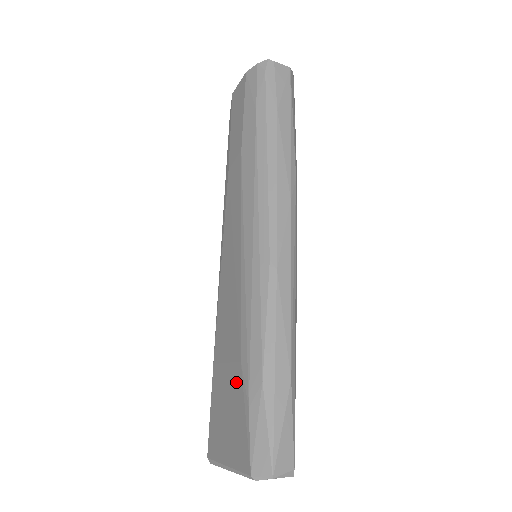
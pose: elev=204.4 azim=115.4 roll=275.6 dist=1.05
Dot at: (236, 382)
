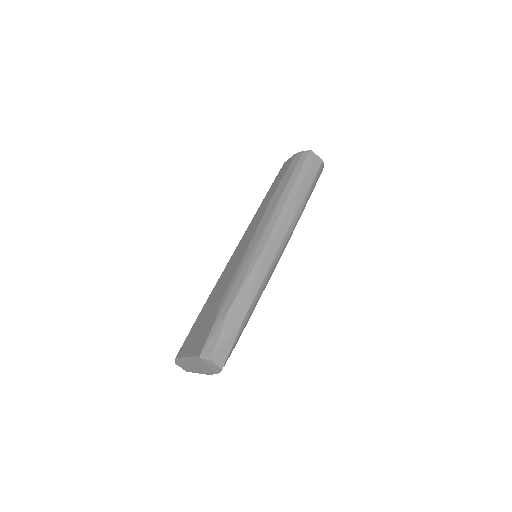
Dot at: (213, 312)
